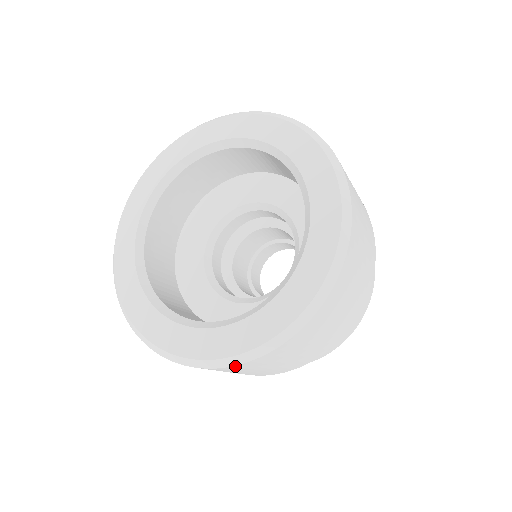
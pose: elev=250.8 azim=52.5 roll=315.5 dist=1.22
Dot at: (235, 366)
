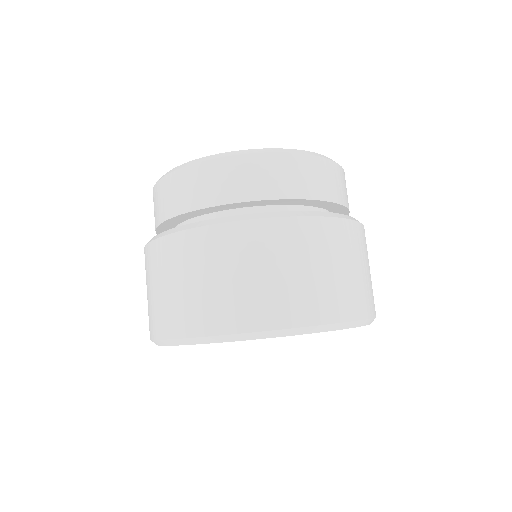
Dot at: occluded
